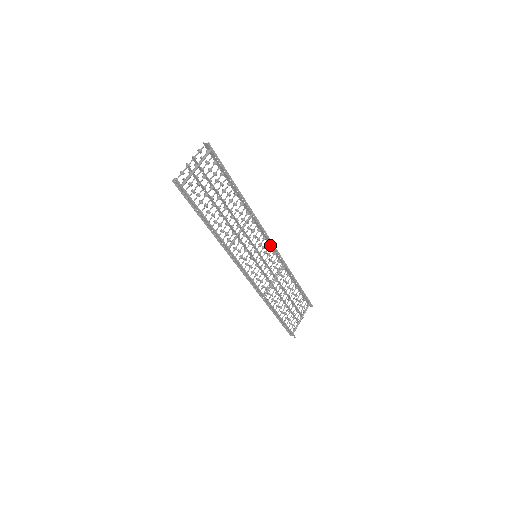
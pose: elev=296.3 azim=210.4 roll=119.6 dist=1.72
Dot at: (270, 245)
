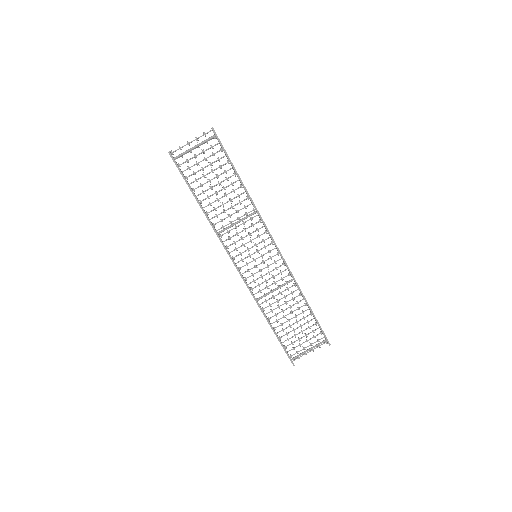
Dot at: (278, 252)
